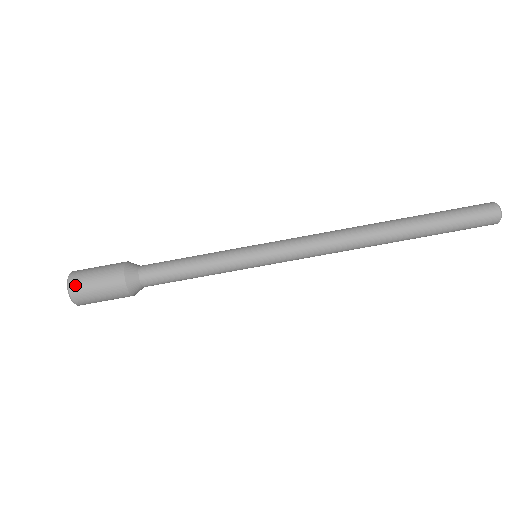
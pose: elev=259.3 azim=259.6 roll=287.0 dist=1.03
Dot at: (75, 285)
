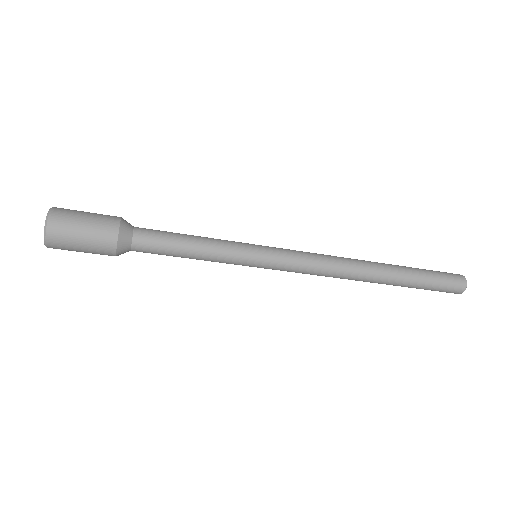
Dot at: occluded
